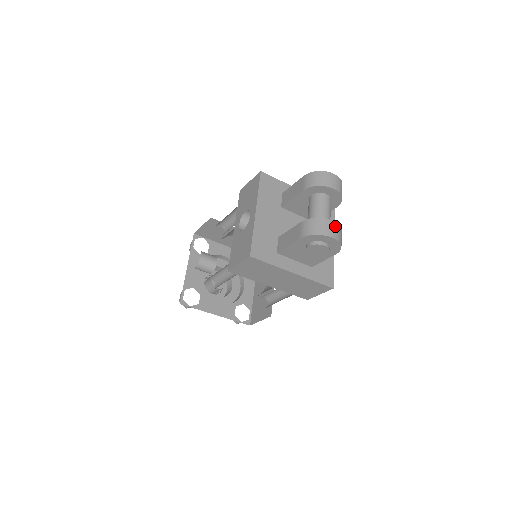
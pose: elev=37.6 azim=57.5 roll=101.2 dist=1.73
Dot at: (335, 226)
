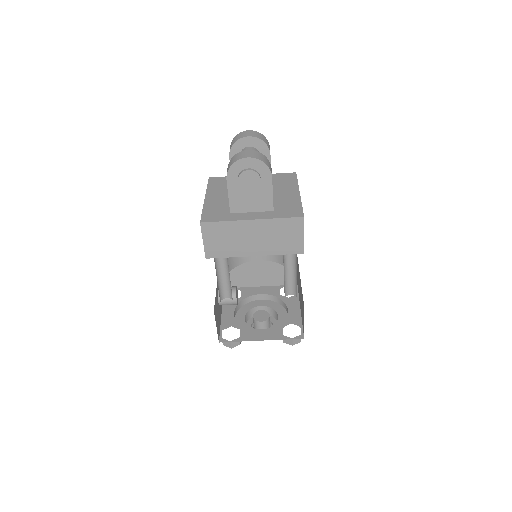
Dot at: (250, 152)
